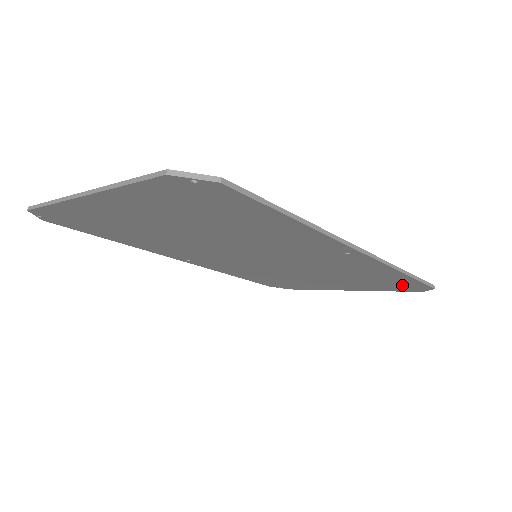
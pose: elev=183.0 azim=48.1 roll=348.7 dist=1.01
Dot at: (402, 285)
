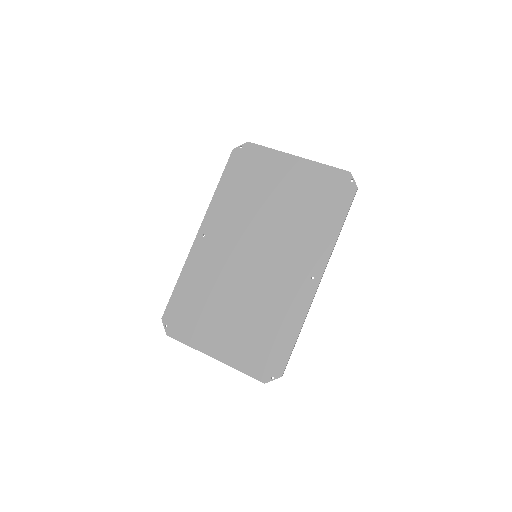
Dot at: (337, 194)
